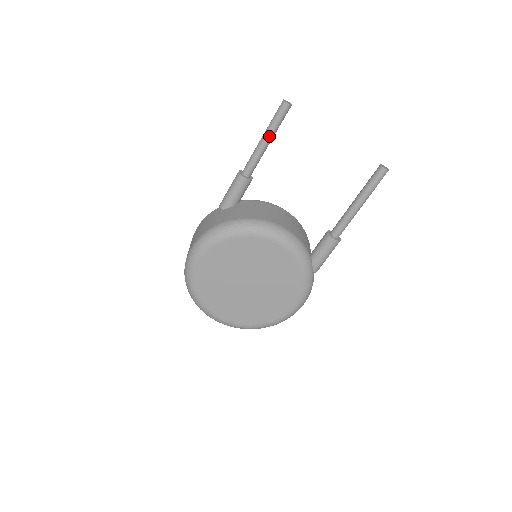
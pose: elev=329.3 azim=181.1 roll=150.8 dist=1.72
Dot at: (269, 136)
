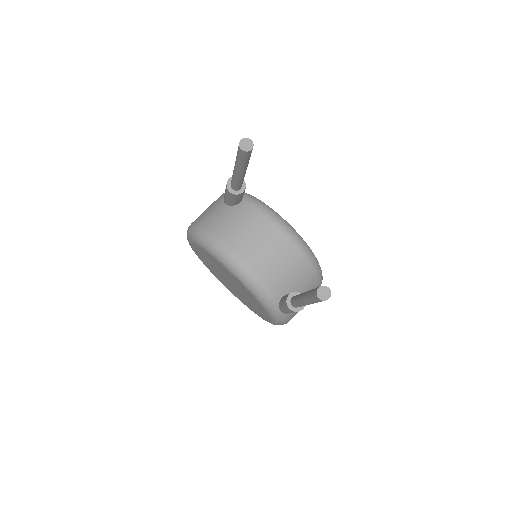
Dot at: (237, 168)
